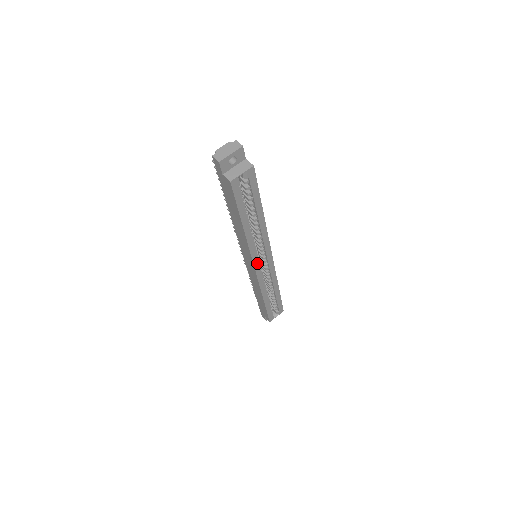
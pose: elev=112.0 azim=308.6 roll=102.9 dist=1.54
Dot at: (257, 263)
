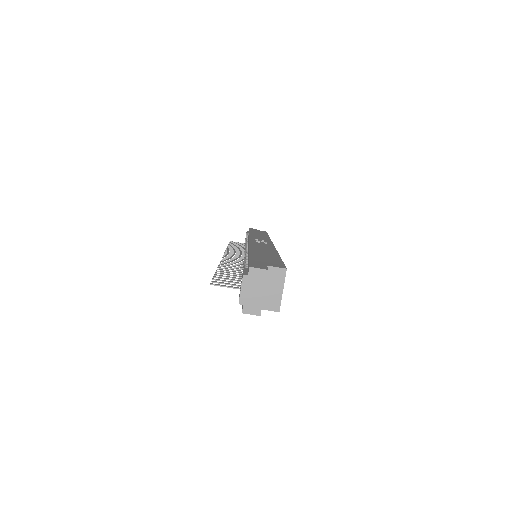
Dot at: occluded
